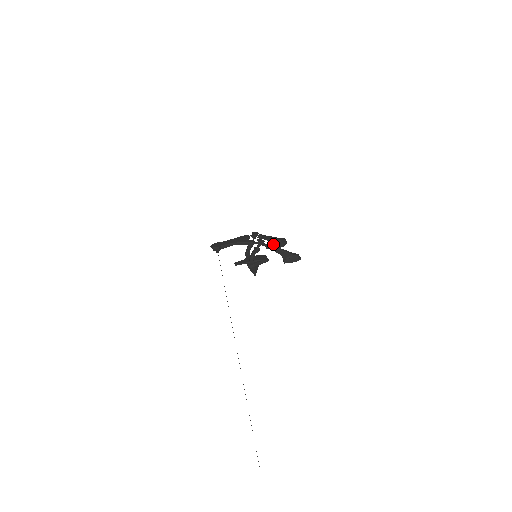
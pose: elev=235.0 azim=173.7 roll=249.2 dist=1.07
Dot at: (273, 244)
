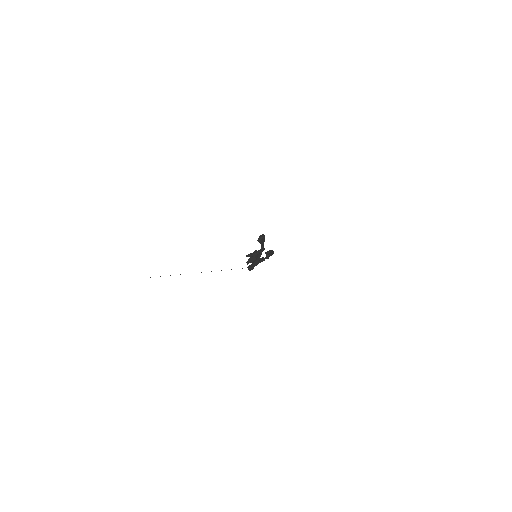
Dot at: occluded
